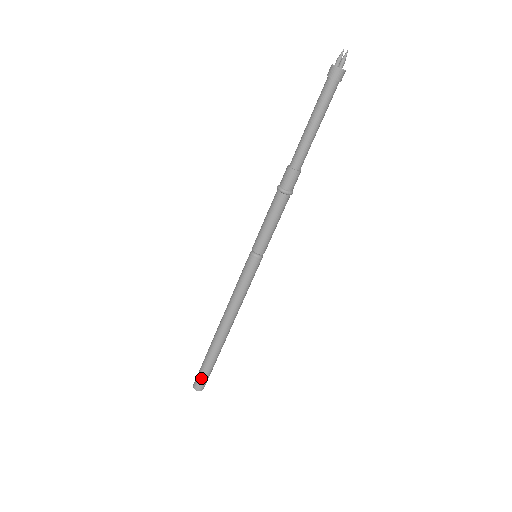
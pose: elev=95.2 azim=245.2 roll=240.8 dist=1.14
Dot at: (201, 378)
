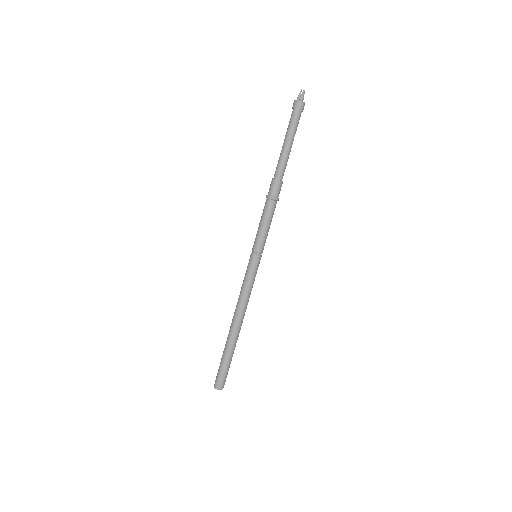
Dot at: (220, 376)
